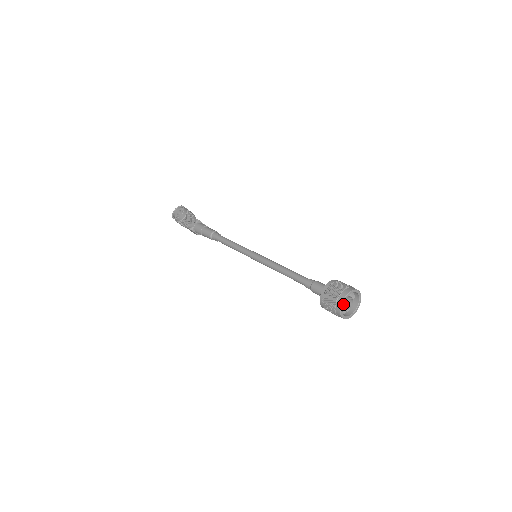
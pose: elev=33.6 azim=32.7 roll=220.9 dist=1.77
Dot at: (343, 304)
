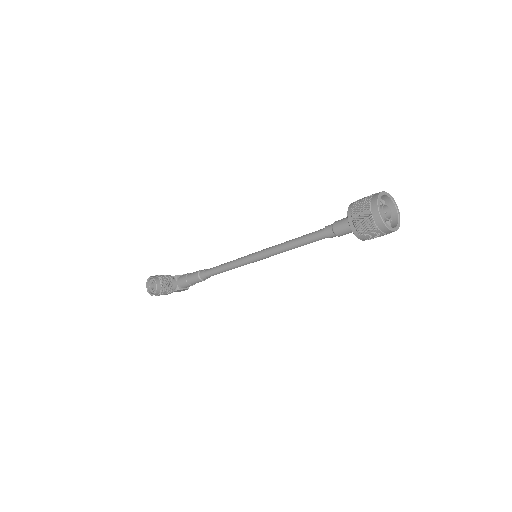
Dot at: occluded
